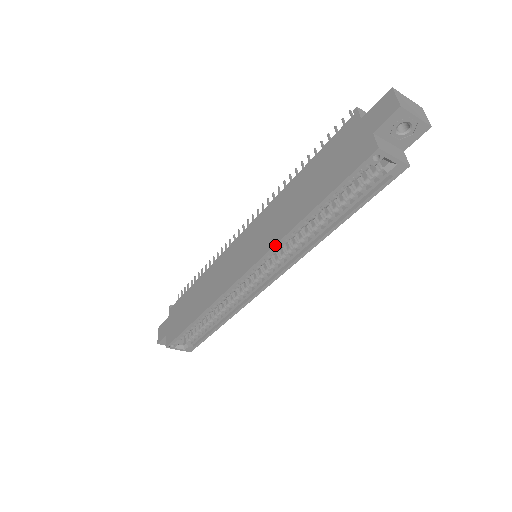
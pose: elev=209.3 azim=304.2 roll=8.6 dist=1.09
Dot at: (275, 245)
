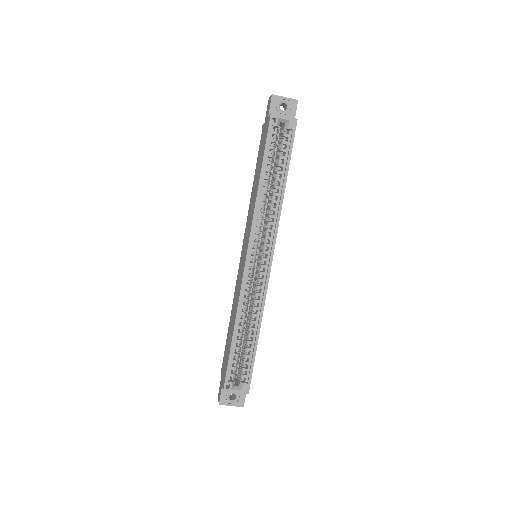
Dot at: (253, 216)
